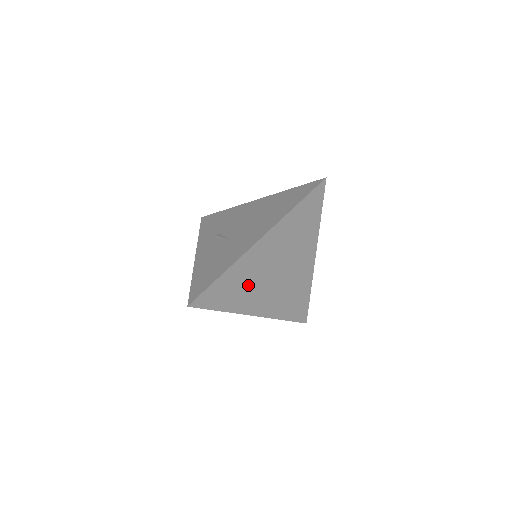
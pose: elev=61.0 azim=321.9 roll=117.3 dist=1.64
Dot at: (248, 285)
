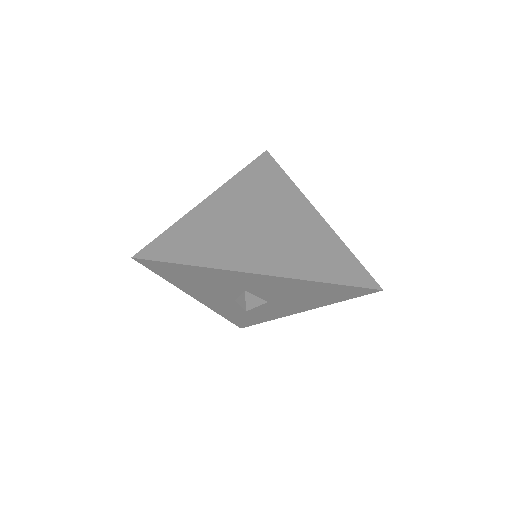
Dot at: (221, 238)
